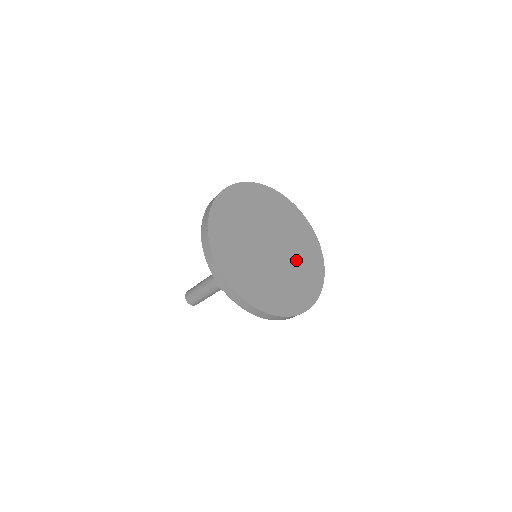
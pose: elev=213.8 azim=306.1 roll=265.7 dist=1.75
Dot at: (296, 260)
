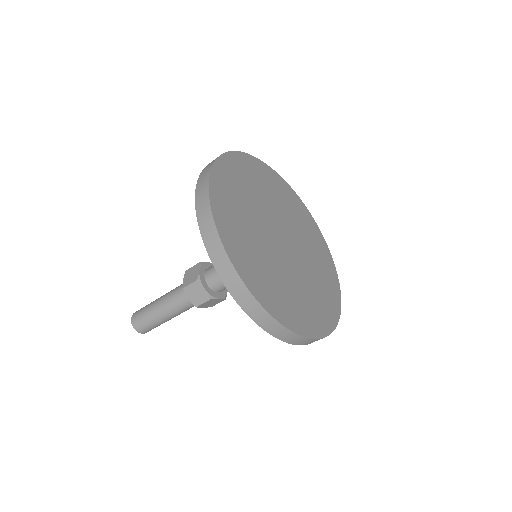
Dot at: (311, 268)
